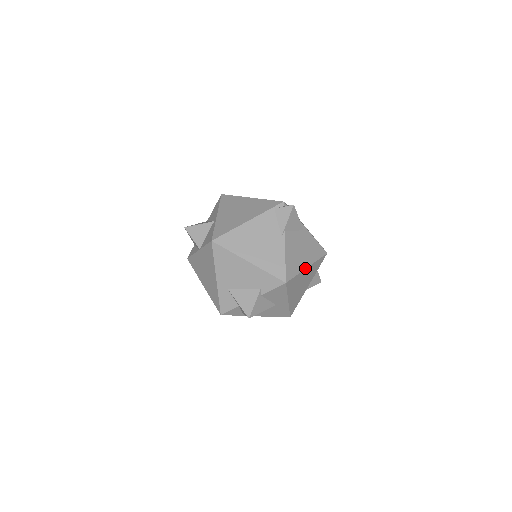
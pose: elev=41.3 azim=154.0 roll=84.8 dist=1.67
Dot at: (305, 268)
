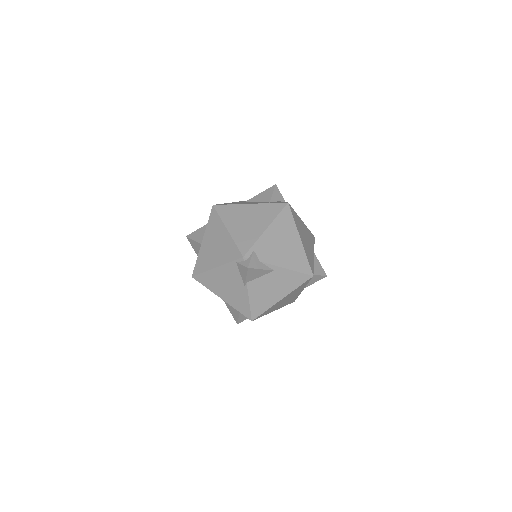
Dot at: (278, 301)
